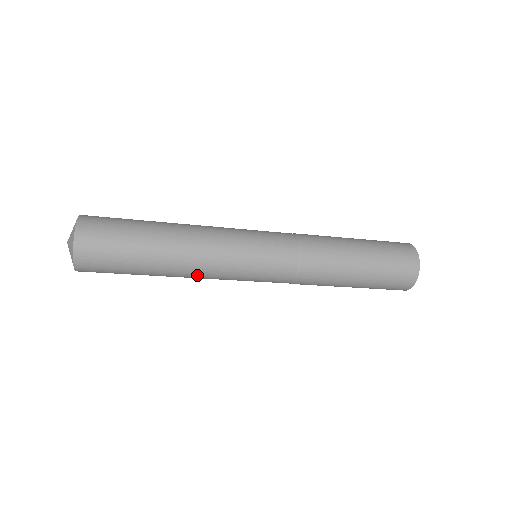
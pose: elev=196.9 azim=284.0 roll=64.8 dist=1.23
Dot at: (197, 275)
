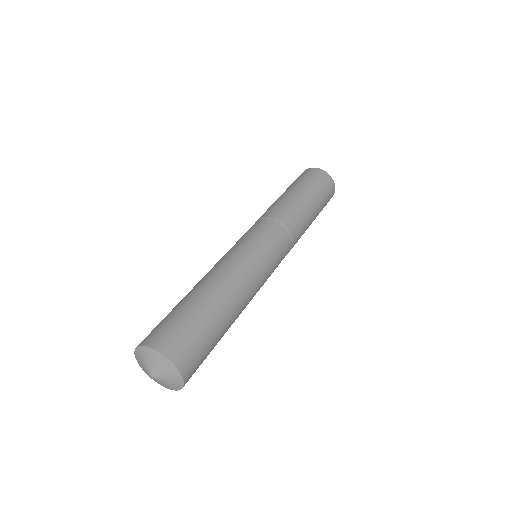
Dot at: occluded
